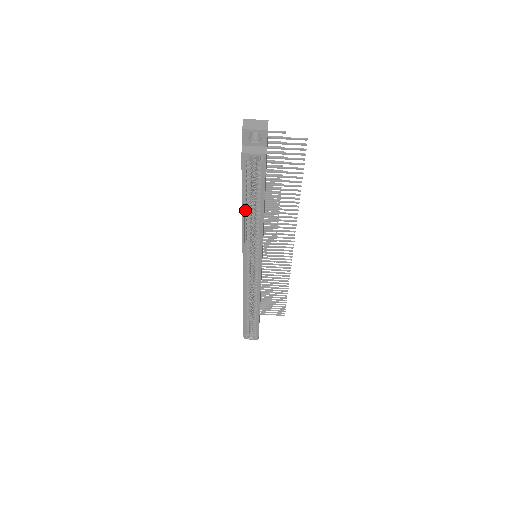
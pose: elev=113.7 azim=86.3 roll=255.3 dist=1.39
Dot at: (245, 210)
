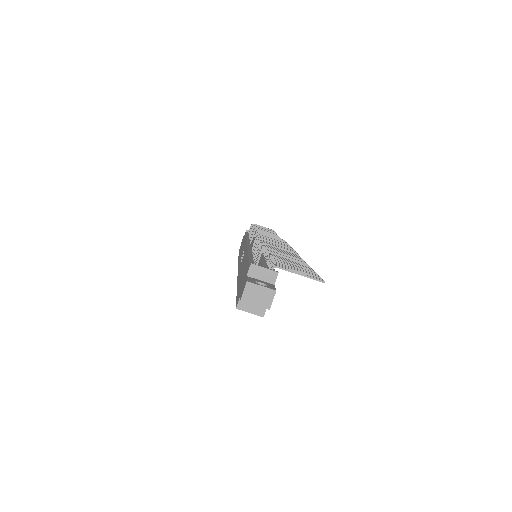
Dot at: occluded
